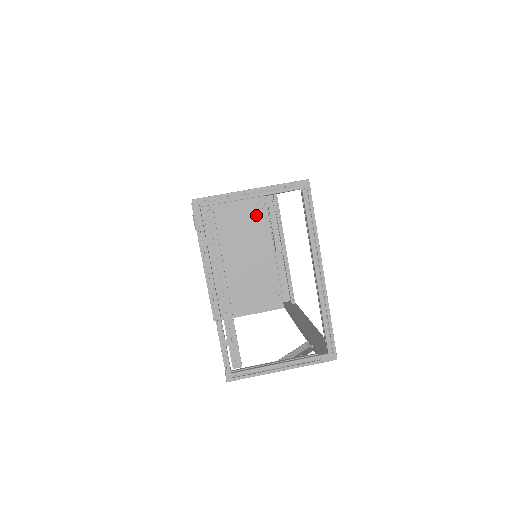
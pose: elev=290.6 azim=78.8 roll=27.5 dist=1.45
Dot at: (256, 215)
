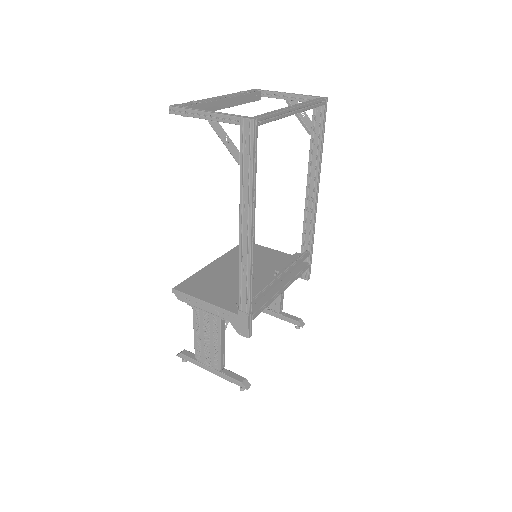
Dot at: occluded
